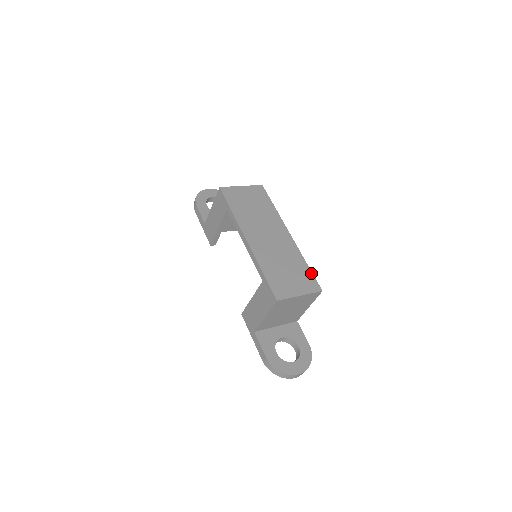
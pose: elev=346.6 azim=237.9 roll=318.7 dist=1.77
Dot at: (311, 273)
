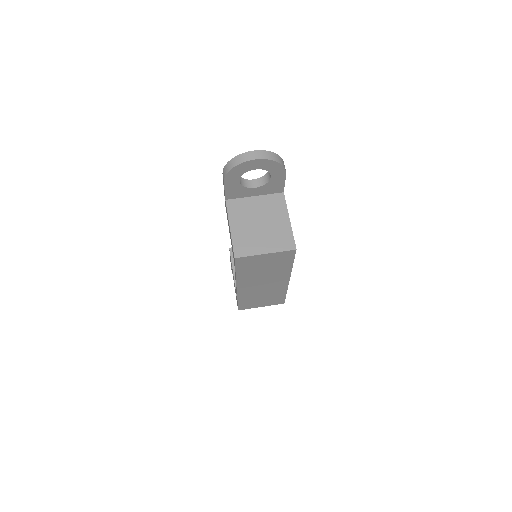
Dot at: (284, 298)
